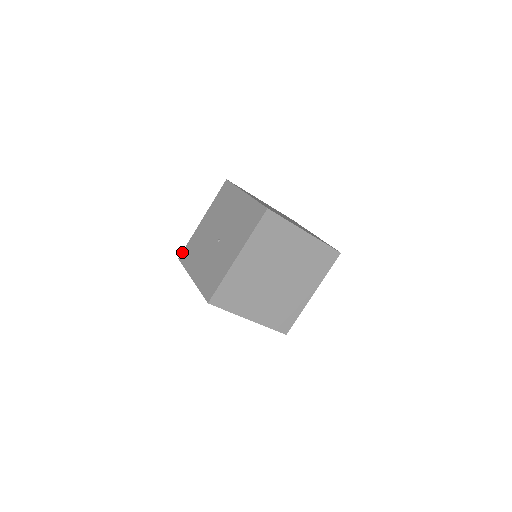
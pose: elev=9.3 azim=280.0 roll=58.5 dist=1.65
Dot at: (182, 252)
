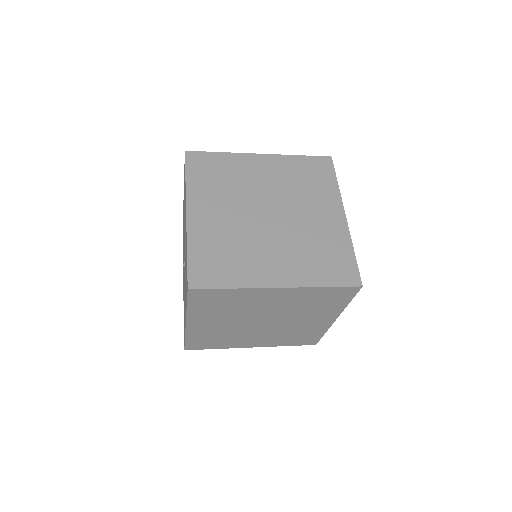
Dot at: occluded
